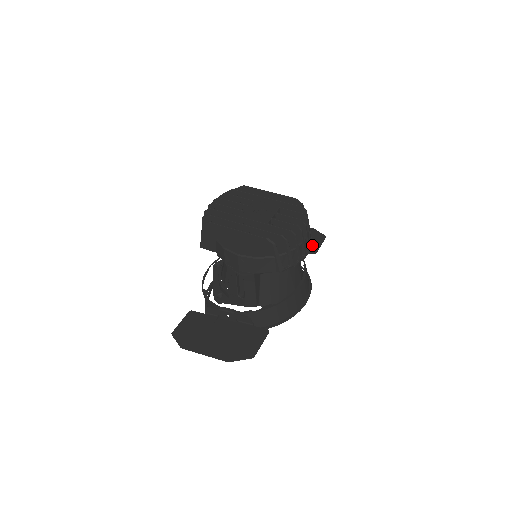
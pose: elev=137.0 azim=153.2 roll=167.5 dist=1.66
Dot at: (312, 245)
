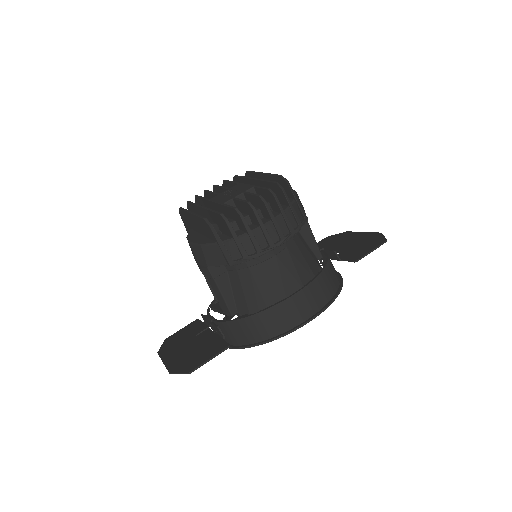
Dot at: (361, 251)
